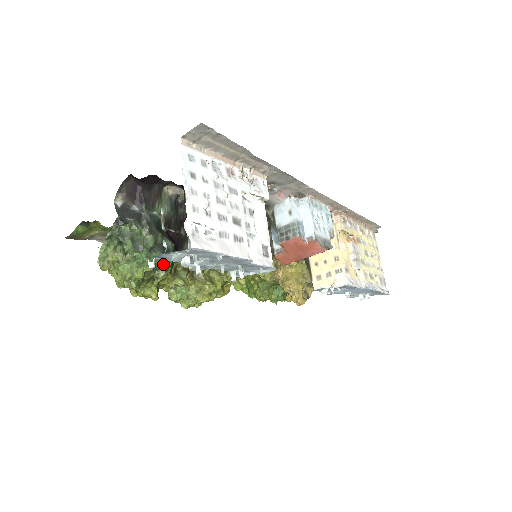
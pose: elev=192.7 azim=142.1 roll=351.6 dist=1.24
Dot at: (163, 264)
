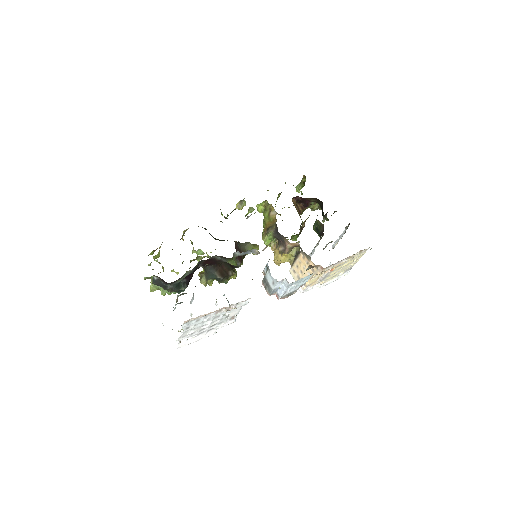
Dot at: occluded
